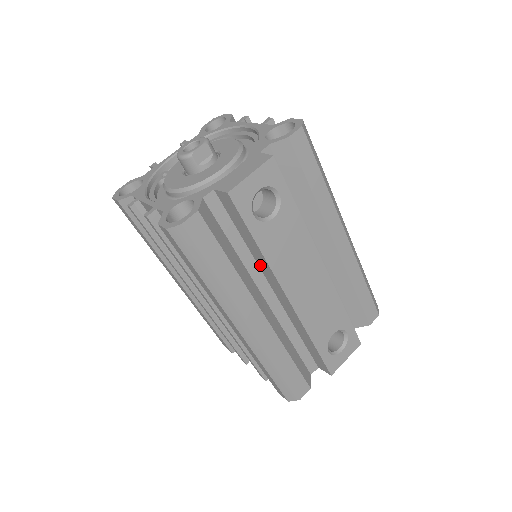
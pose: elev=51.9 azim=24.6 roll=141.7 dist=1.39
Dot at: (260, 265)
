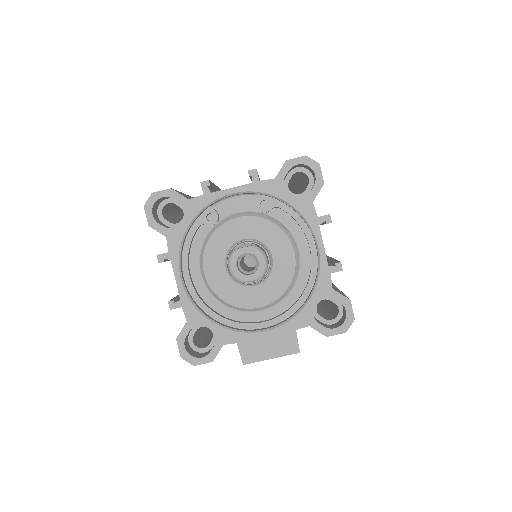
Dot at: occluded
